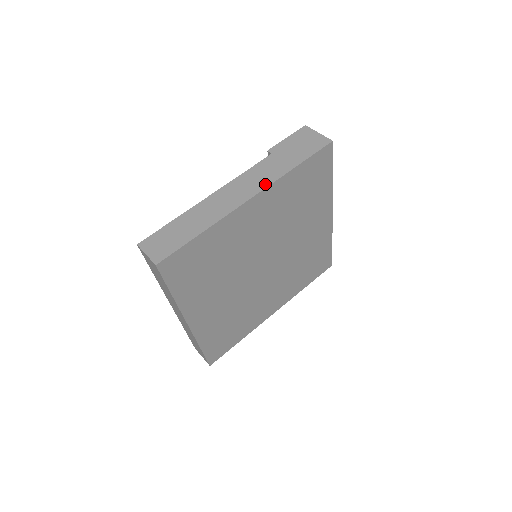
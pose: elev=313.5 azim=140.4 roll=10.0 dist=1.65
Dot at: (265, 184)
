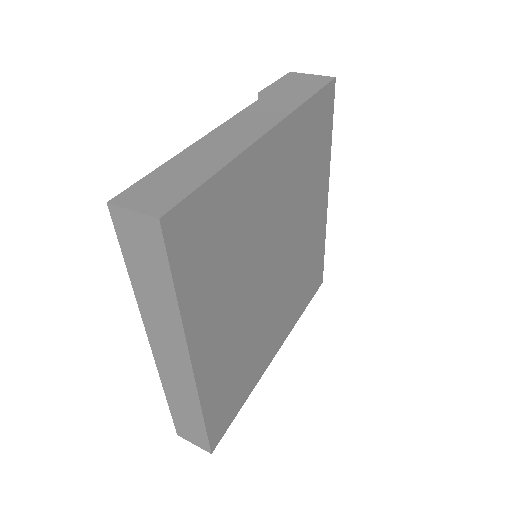
Dot at: (280, 116)
